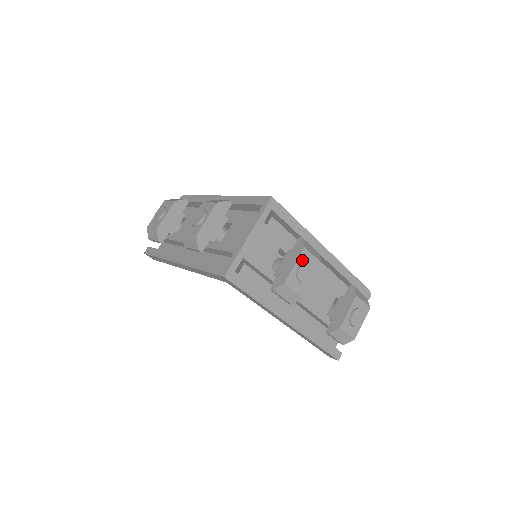
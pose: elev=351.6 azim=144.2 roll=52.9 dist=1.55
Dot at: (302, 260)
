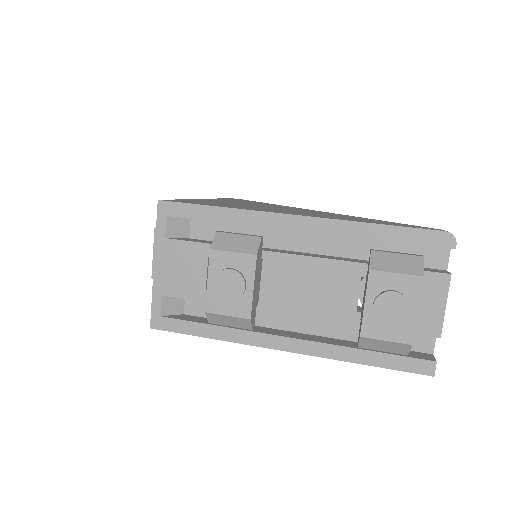
Dot at: (217, 268)
